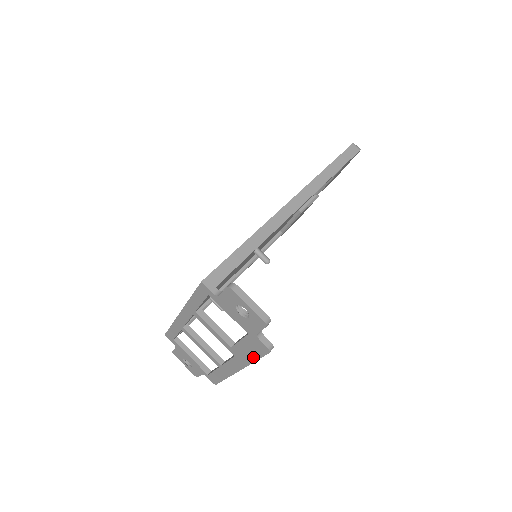
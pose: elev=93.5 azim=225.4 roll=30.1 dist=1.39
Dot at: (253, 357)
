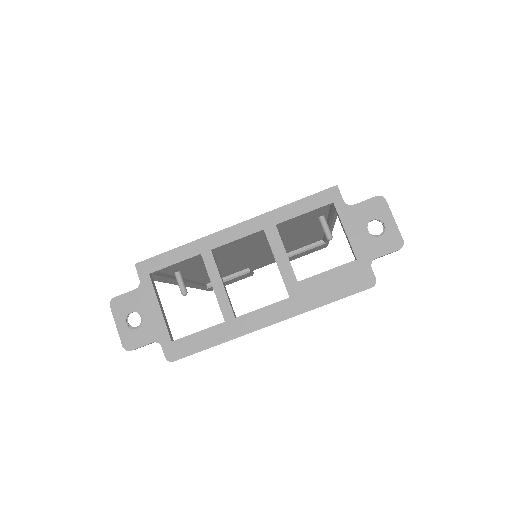
Dot at: (332, 296)
